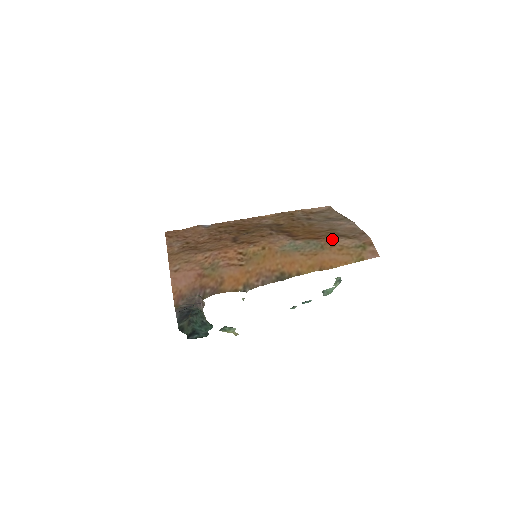
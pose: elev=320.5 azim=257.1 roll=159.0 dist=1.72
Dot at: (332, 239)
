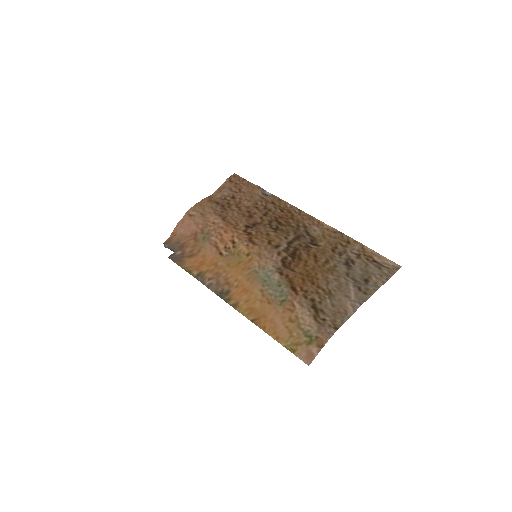
Dot at: (301, 303)
